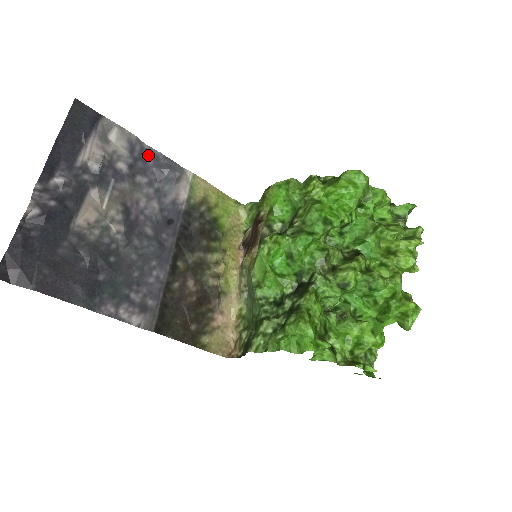
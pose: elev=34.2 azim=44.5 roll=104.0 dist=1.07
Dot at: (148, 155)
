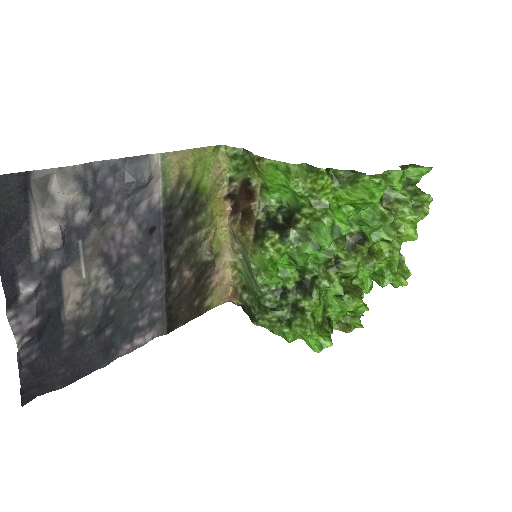
Dot at: (104, 174)
